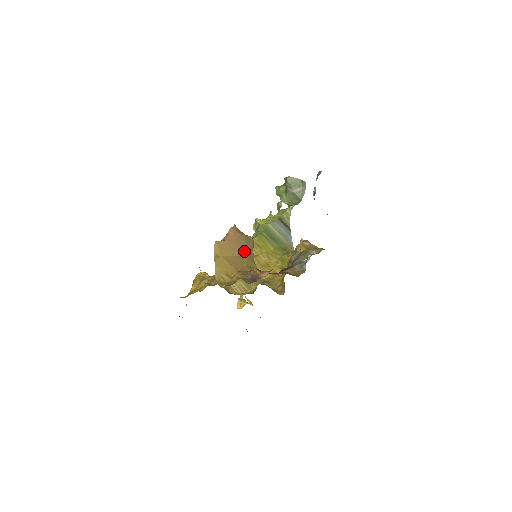
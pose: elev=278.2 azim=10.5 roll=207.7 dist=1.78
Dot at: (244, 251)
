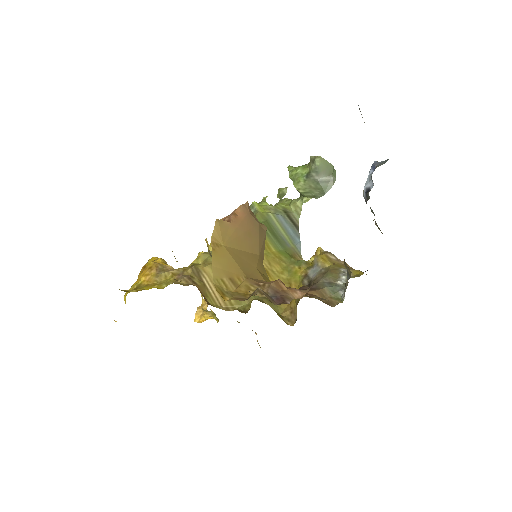
Dot at: (254, 246)
